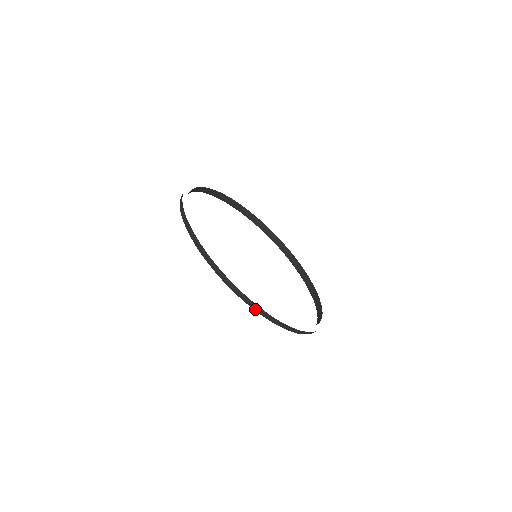
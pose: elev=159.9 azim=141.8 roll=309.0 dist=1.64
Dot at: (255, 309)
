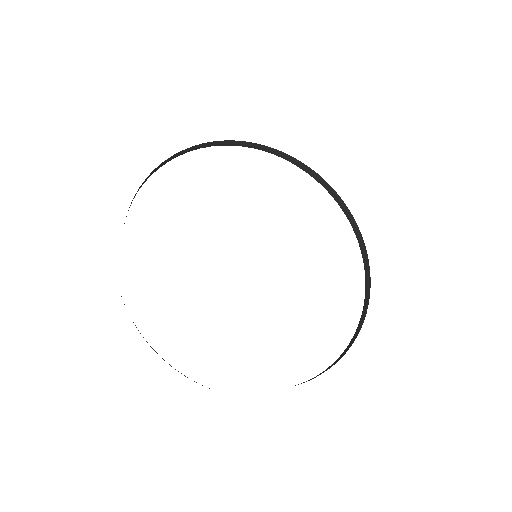
Dot at: occluded
